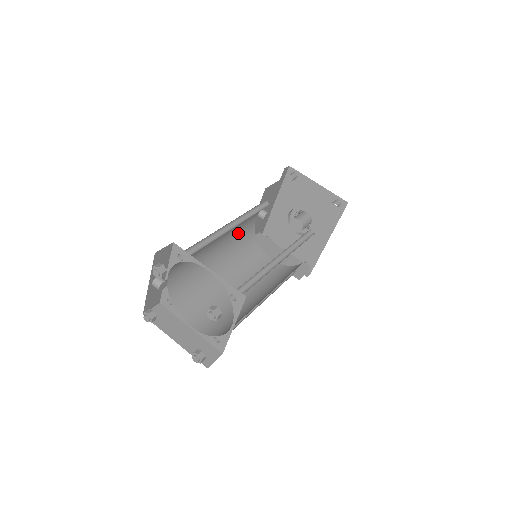
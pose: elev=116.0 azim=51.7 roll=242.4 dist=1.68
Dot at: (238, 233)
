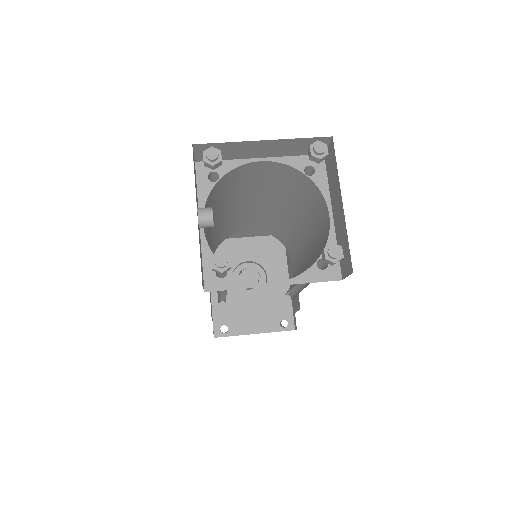
Dot at: occluded
